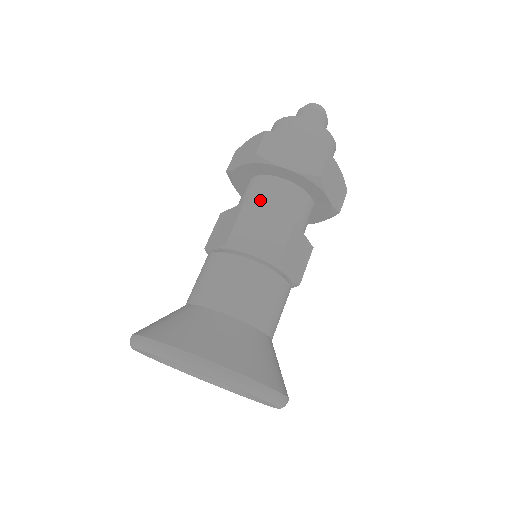
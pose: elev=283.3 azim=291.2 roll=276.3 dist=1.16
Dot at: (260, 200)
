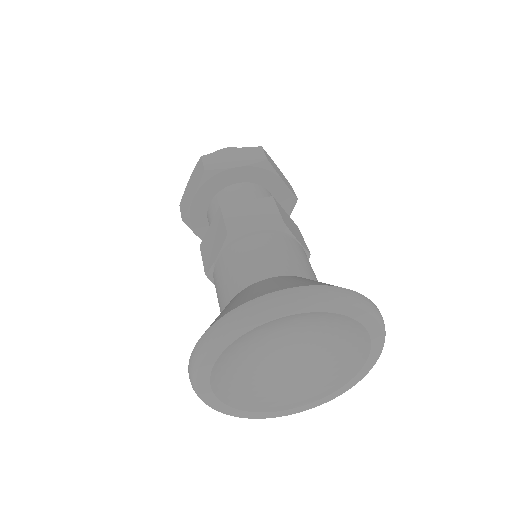
Dot at: occluded
